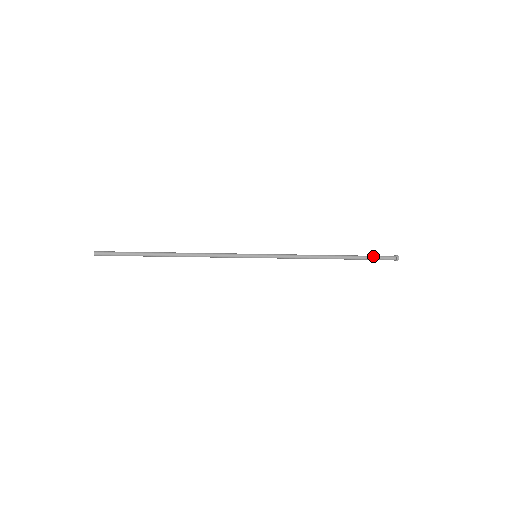
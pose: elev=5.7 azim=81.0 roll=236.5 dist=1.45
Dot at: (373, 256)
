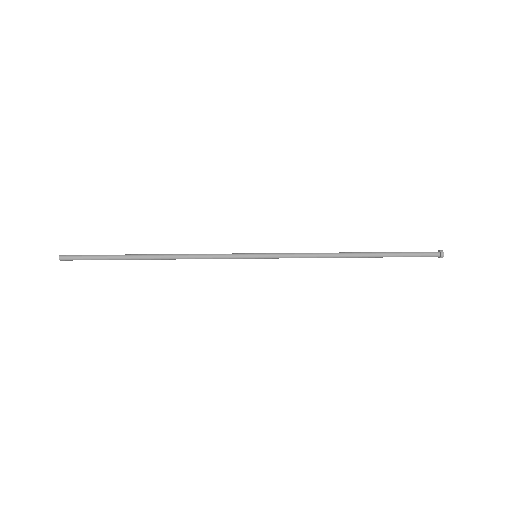
Dot at: (409, 254)
